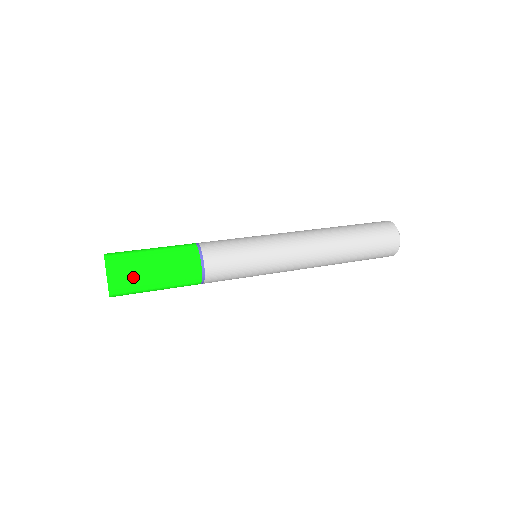
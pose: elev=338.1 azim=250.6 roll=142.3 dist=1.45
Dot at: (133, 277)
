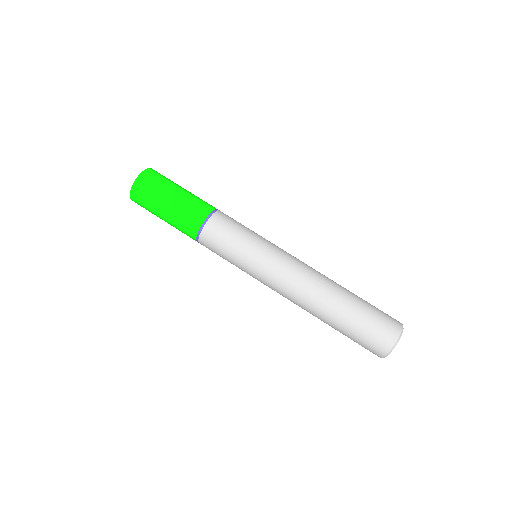
Dot at: occluded
